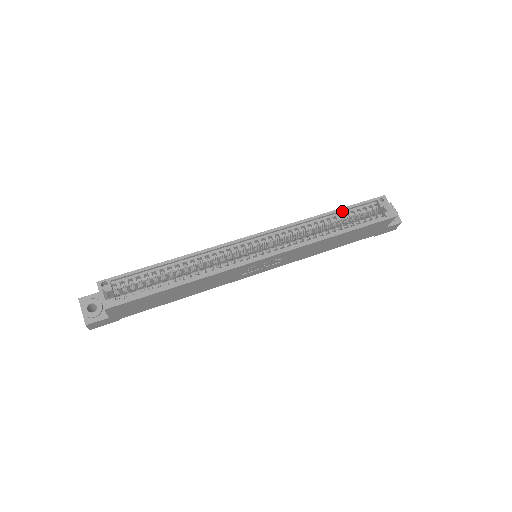
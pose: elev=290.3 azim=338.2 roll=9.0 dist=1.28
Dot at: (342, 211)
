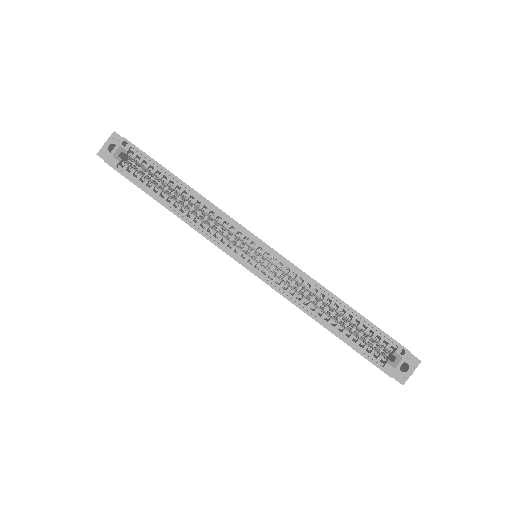
Dot at: (357, 315)
